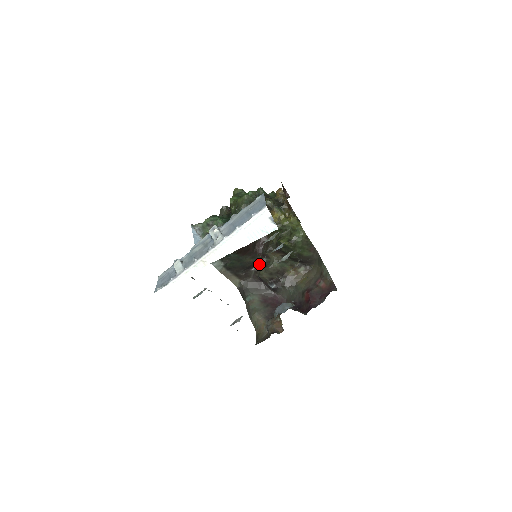
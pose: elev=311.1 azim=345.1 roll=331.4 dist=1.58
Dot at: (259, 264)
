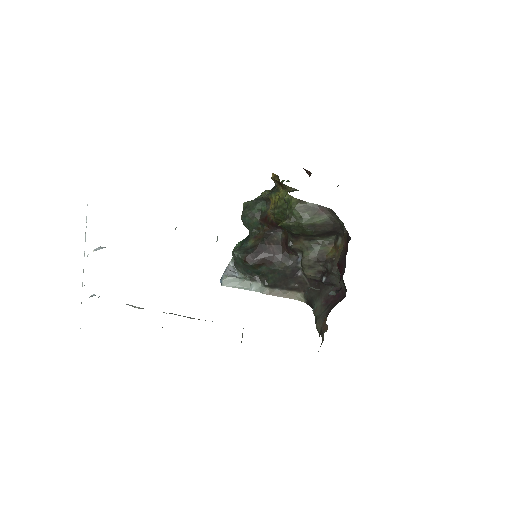
Dot at: (300, 264)
